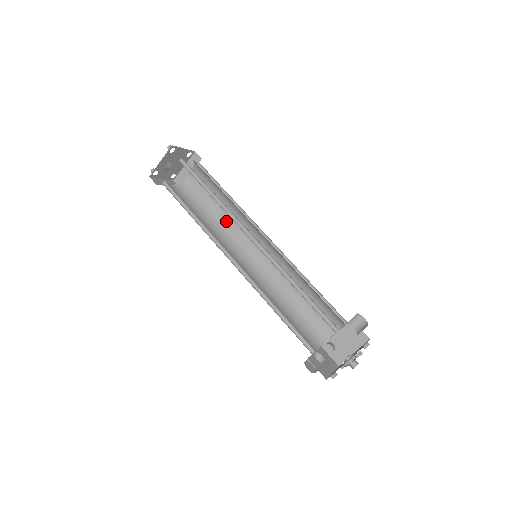
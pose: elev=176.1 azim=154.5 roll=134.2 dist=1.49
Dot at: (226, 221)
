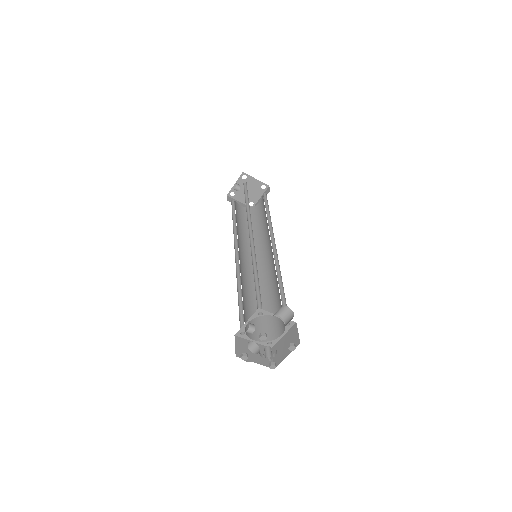
Dot at: (262, 235)
